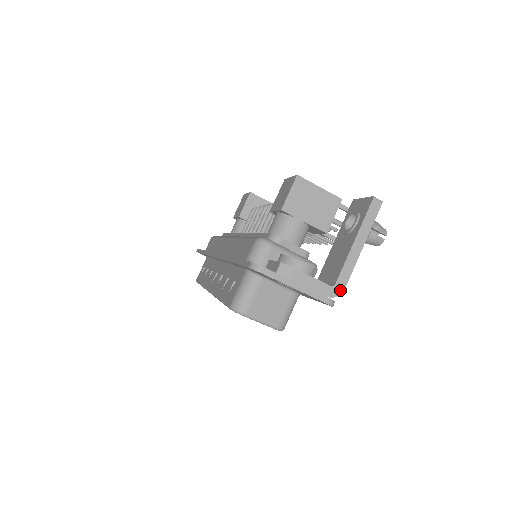
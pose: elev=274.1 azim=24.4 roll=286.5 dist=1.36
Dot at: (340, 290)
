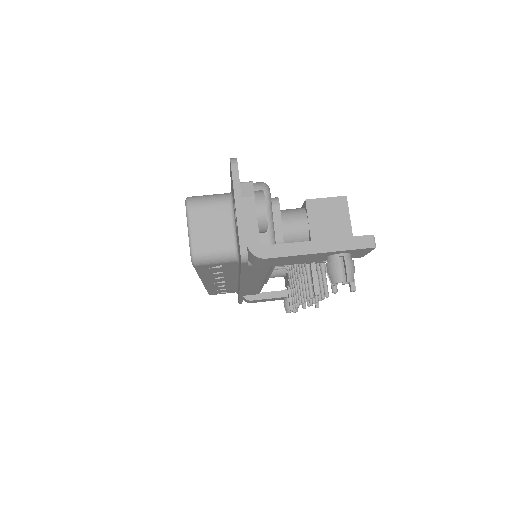
Dot at: (262, 254)
